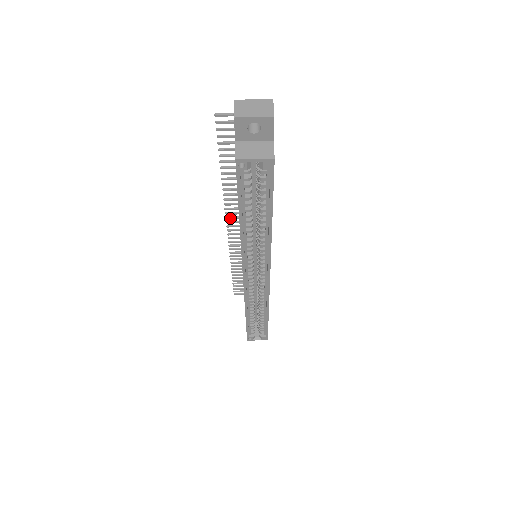
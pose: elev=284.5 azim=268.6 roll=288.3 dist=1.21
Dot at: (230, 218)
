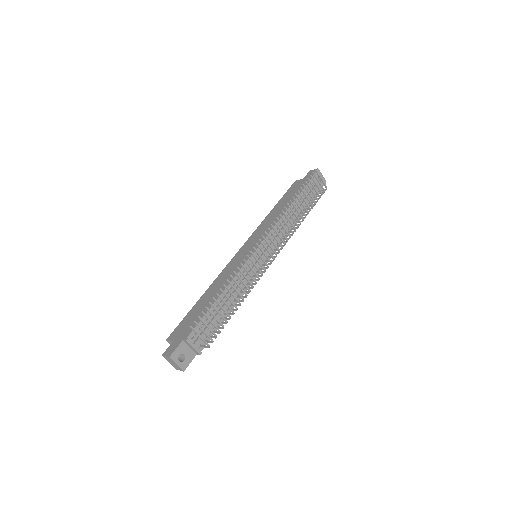
Dot at: (255, 250)
